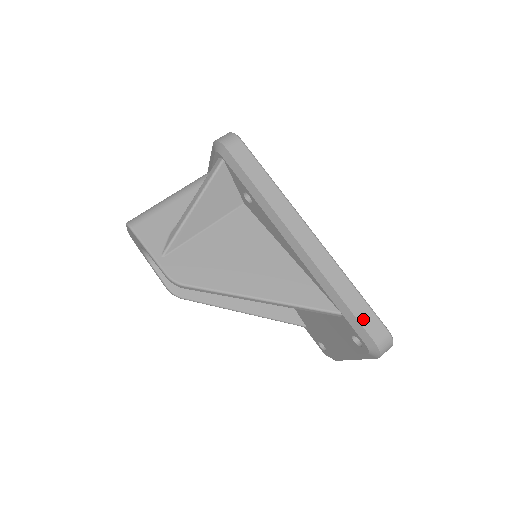
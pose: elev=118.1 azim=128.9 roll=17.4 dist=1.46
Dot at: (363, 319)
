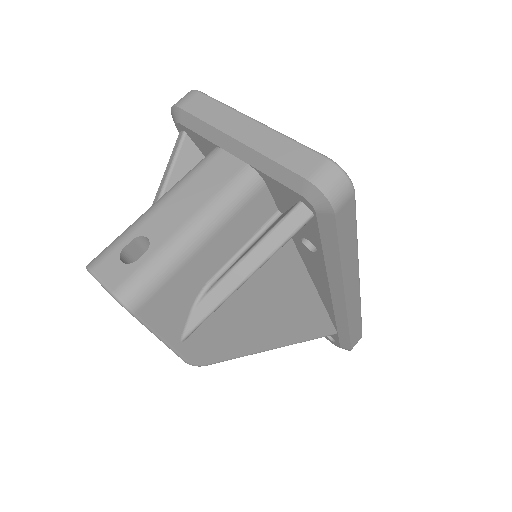
Dot at: (354, 338)
